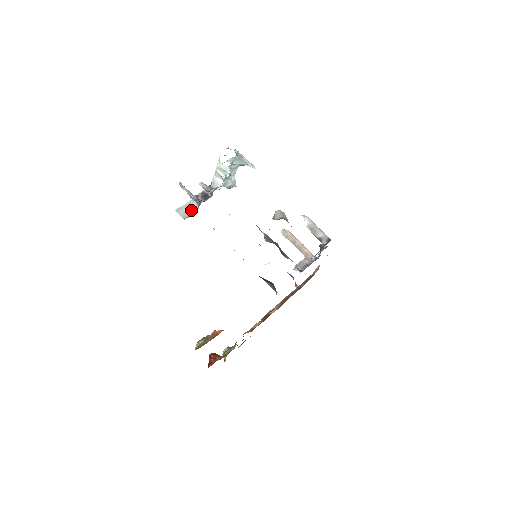
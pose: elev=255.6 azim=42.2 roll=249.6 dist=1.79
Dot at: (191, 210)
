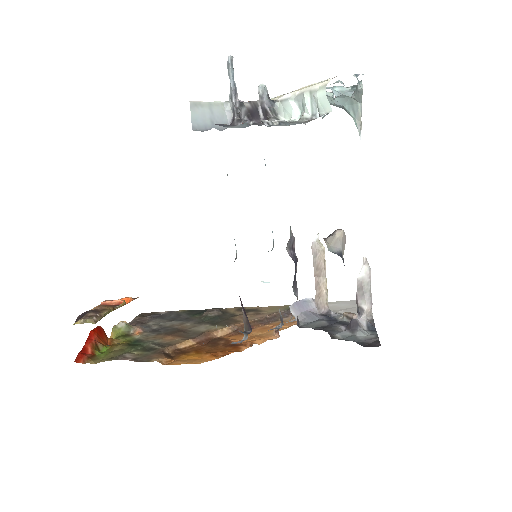
Dot at: (215, 120)
